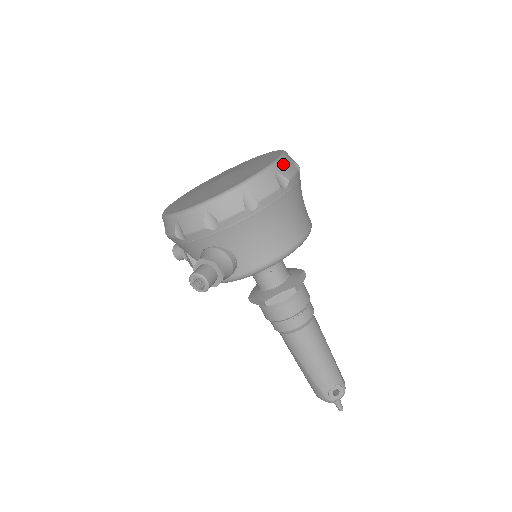
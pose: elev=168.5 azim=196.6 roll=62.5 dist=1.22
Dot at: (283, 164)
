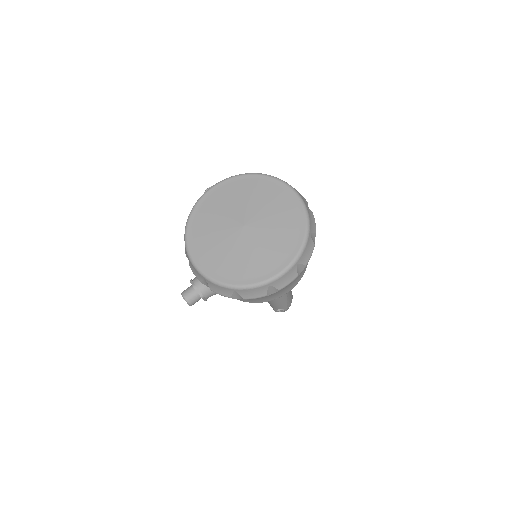
Dot at: (283, 278)
